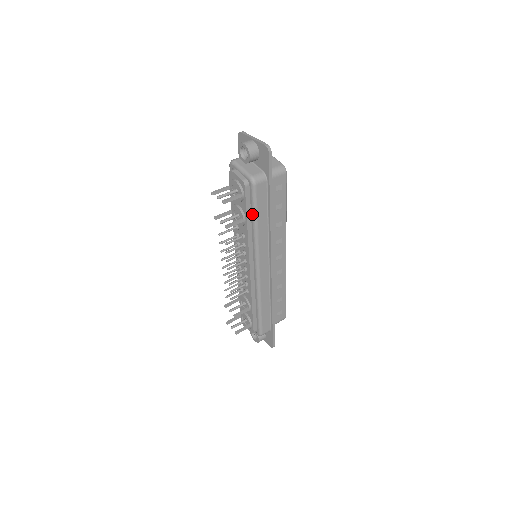
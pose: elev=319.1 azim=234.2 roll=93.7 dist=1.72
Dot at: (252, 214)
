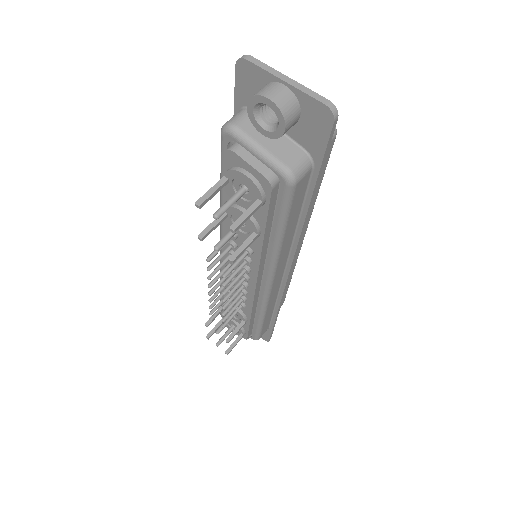
Dot at: (276, 226)
